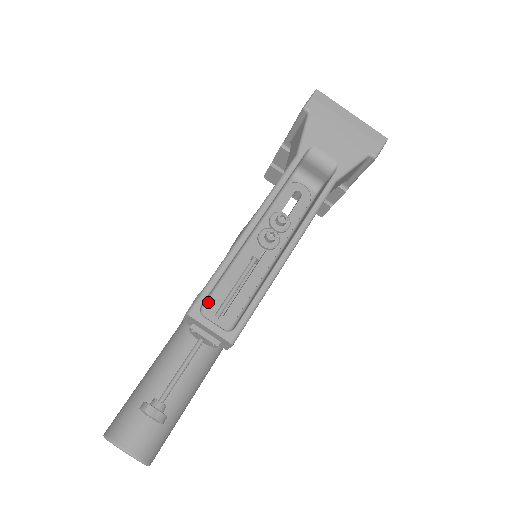
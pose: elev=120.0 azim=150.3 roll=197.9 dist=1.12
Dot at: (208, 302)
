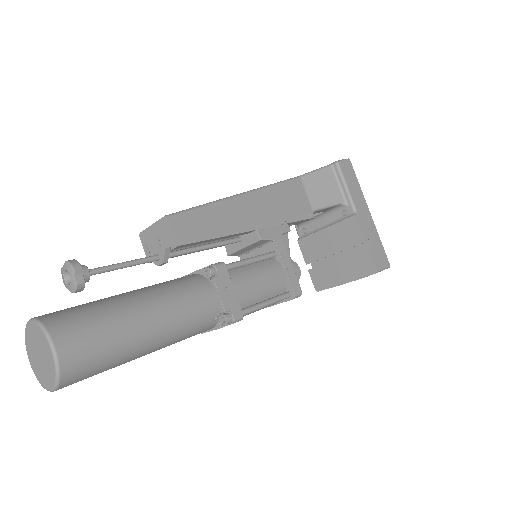
Dot at: occluded
